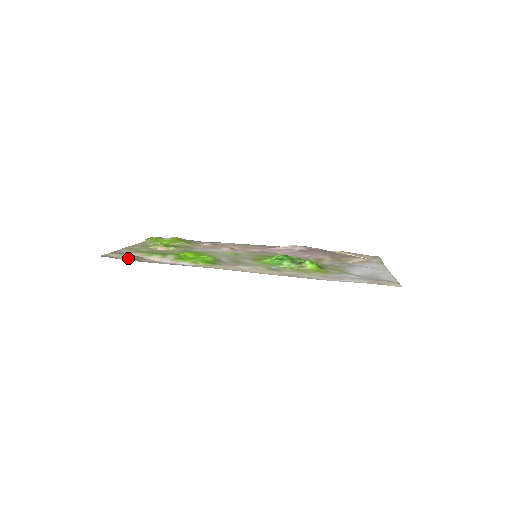
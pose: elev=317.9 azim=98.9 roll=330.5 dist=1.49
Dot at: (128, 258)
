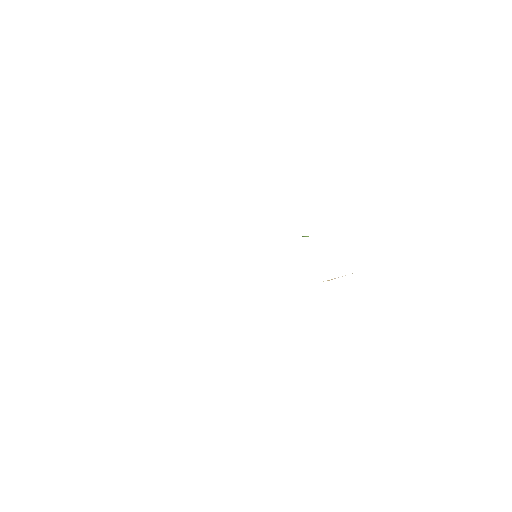
Dot at: occluded
